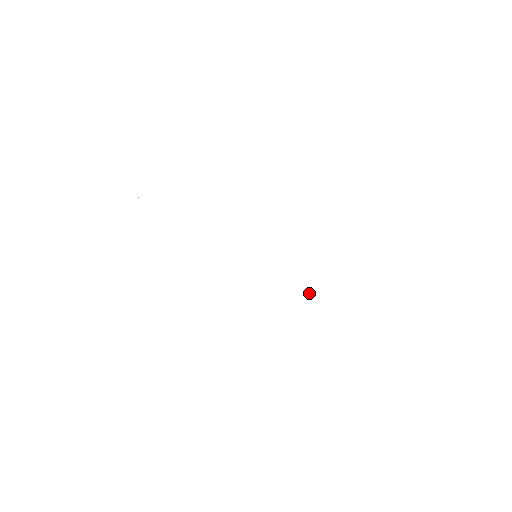
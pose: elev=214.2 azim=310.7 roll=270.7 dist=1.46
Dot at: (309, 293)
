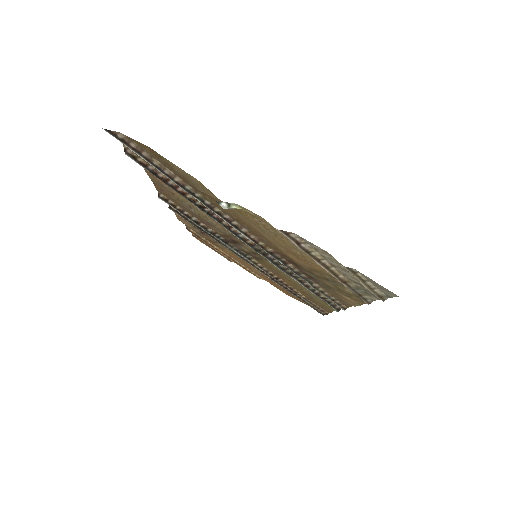
Dot at: (272, 279)
